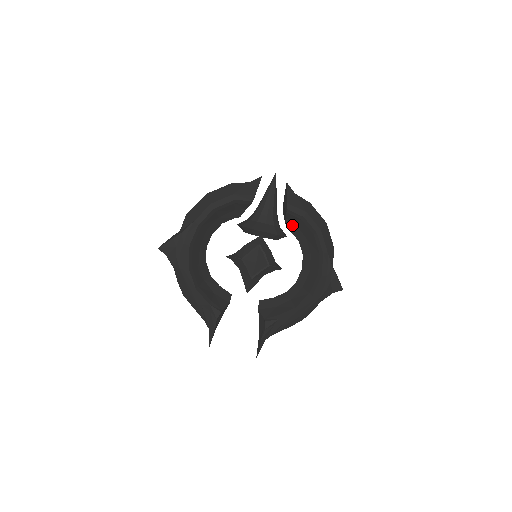
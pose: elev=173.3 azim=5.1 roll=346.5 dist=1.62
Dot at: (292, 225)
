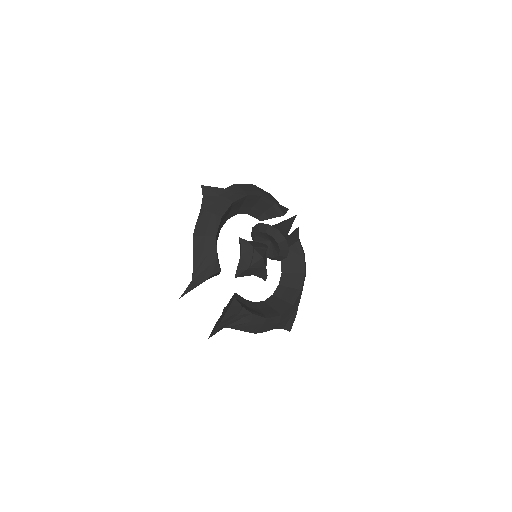
Dot at: (287, 257)
